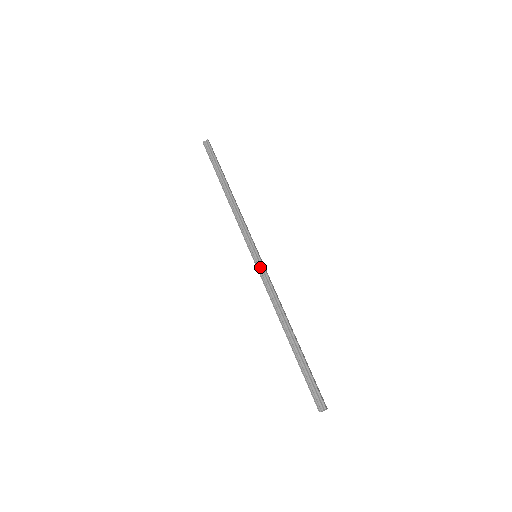
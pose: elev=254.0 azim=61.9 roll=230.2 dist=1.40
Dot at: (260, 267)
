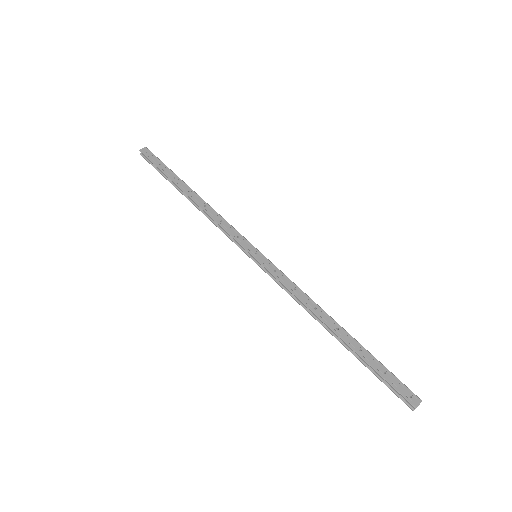
Dot at: (265, 269)
